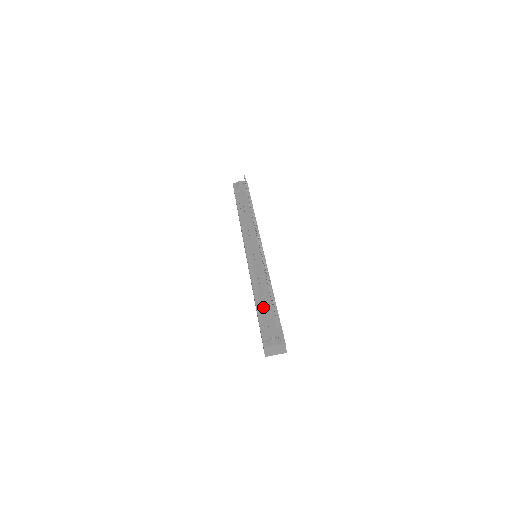
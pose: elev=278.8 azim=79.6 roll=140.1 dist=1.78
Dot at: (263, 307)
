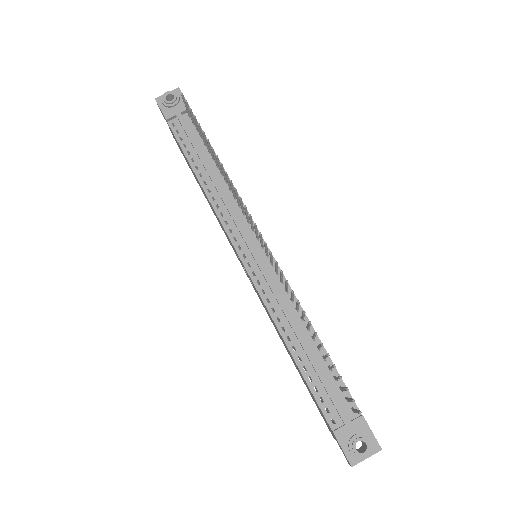
Dot at: (317, 379)
